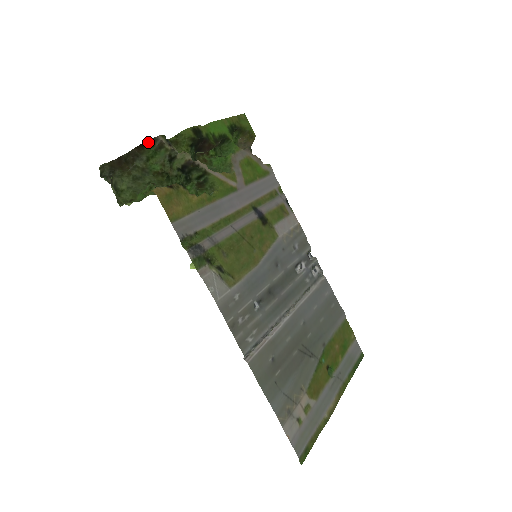
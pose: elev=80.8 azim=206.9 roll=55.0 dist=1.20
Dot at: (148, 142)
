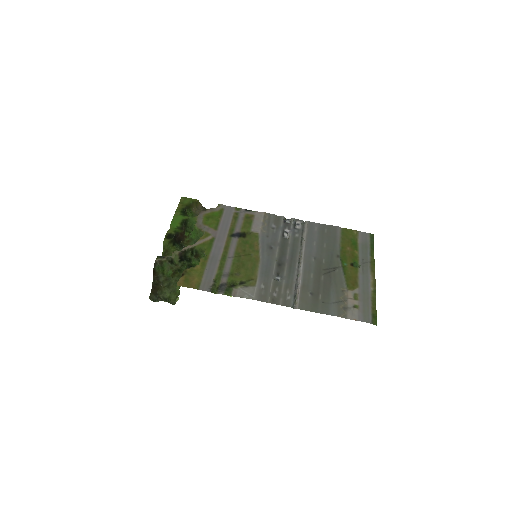
Dot at: (154, 268)
